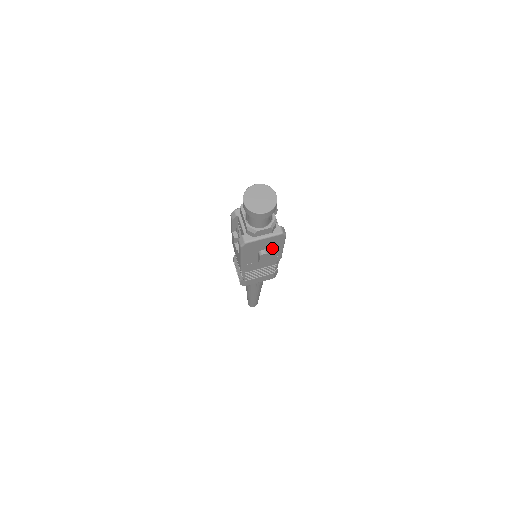
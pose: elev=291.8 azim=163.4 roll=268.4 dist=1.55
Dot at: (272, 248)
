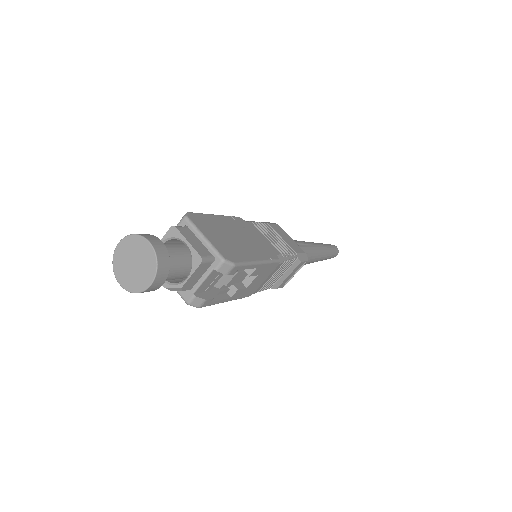
Dot at: occluded
